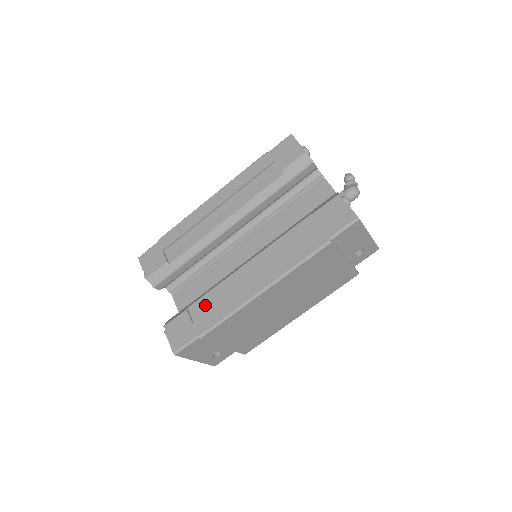
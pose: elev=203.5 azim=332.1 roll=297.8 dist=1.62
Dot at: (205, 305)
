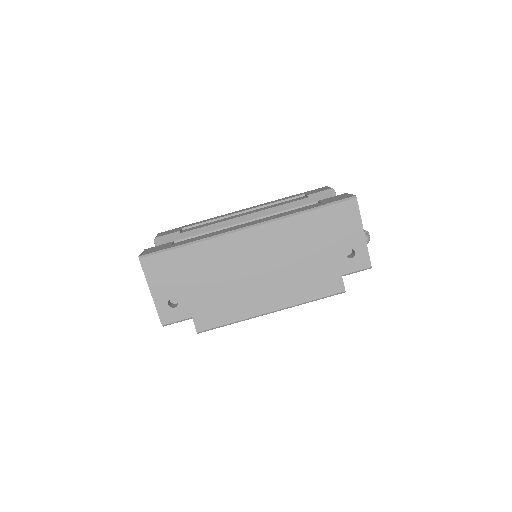
Dot at: occluded
